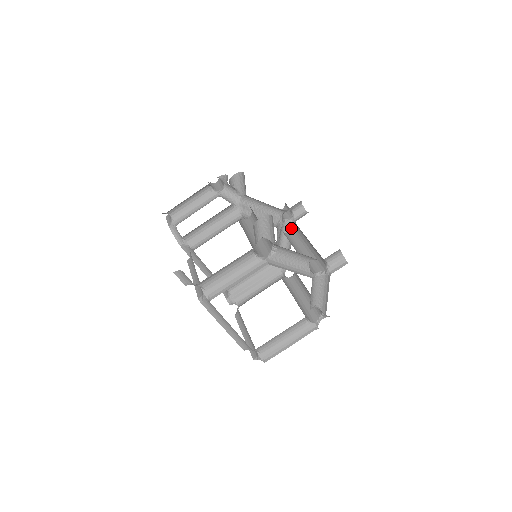
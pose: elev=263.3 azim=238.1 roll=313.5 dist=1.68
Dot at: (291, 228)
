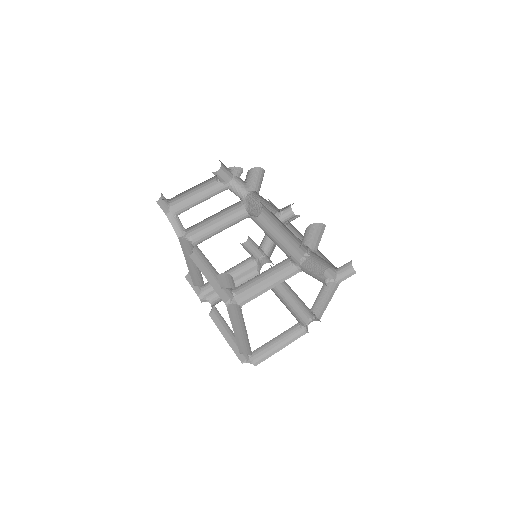
Dot at: occluded
